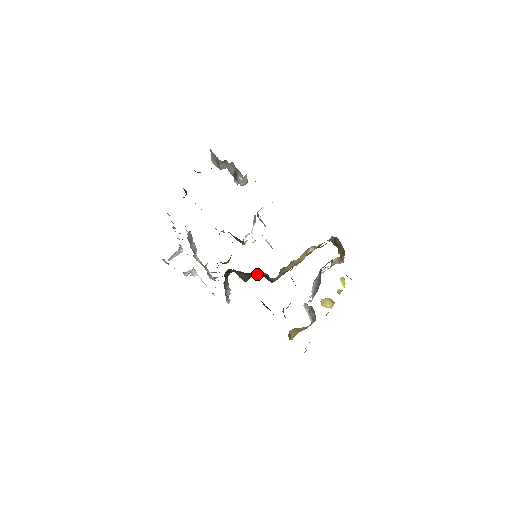
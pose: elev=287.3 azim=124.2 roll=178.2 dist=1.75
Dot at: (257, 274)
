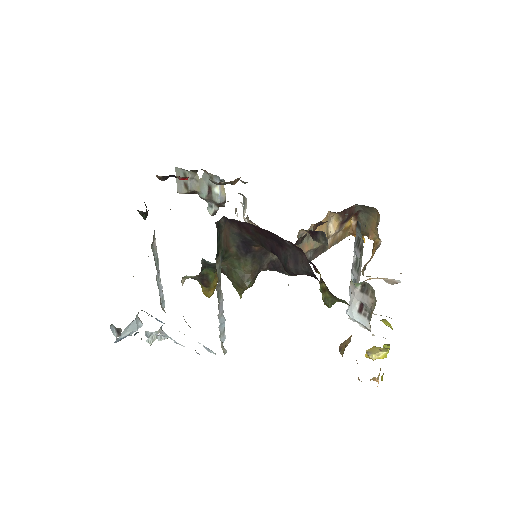
Dot at: (264, 266)
